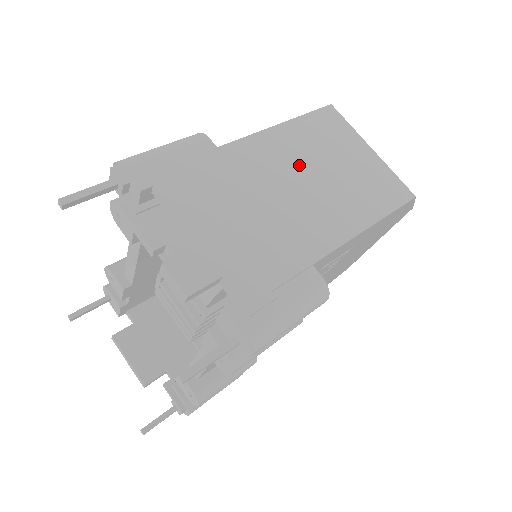
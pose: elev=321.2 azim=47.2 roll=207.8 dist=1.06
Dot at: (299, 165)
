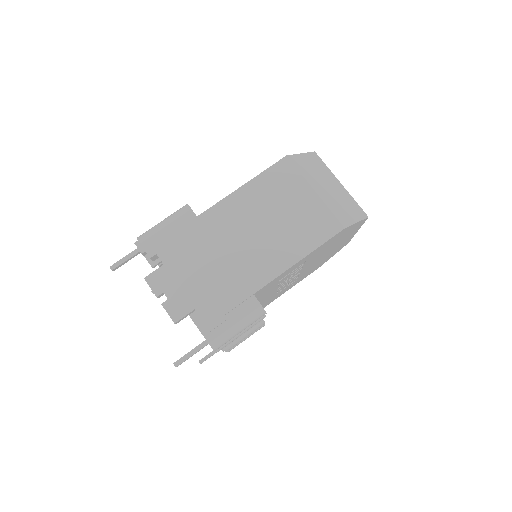
Dot at: (252, 219)
